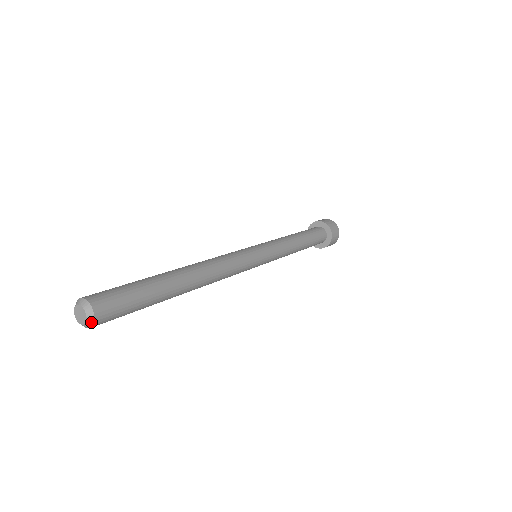
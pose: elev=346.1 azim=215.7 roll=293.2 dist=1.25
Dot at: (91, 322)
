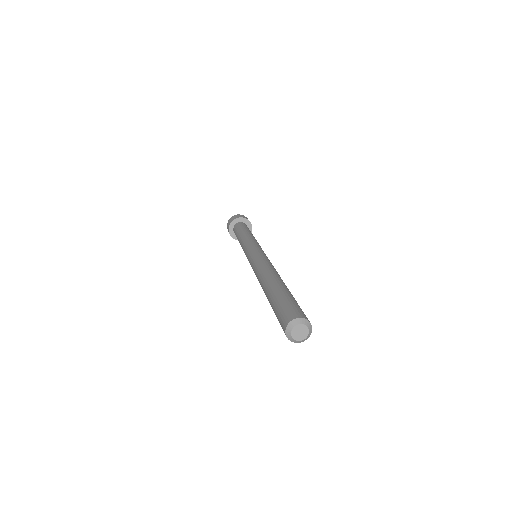
Dot at: (310, 333)
